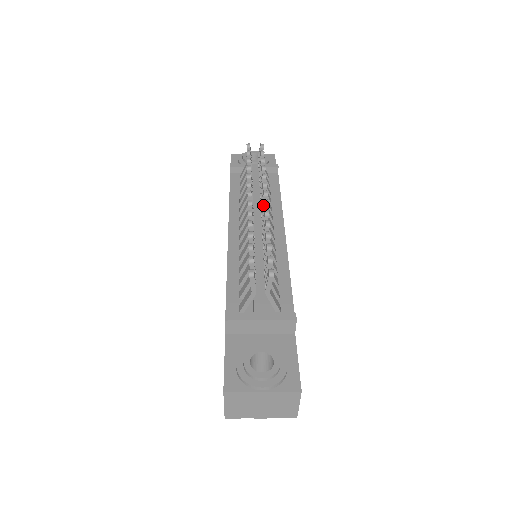
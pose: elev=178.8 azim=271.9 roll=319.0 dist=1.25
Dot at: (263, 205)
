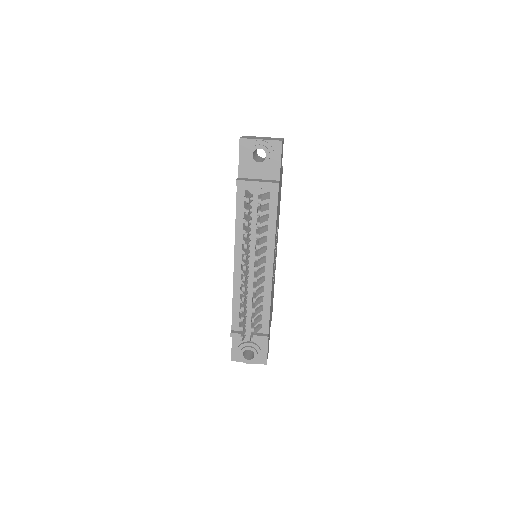
Dot at: occluded
